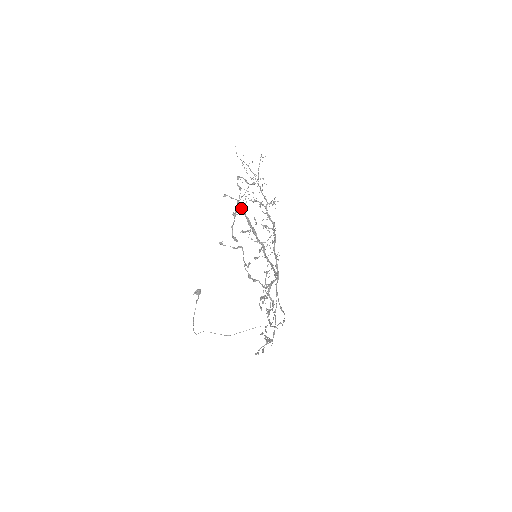
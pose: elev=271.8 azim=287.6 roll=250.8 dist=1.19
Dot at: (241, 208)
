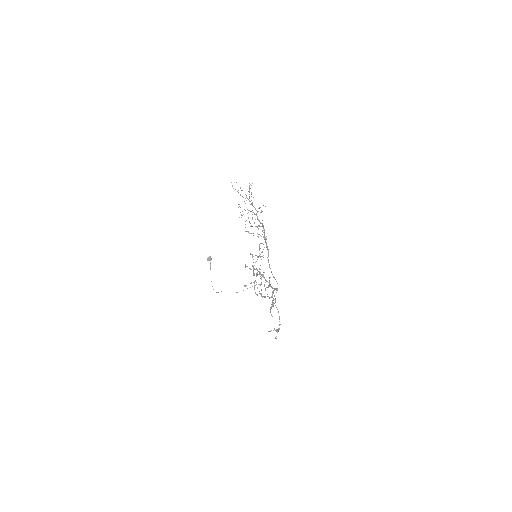
Dot at: (257, 274)
